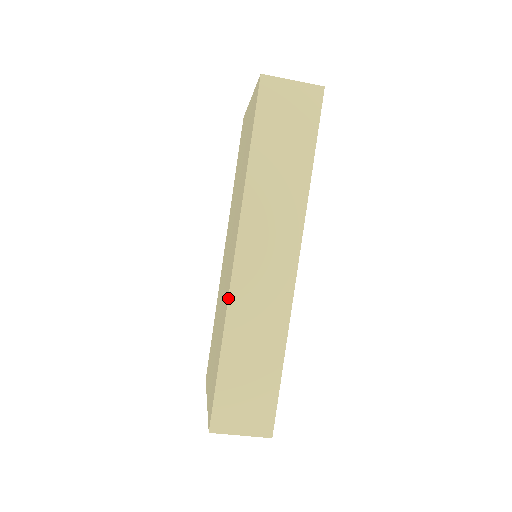
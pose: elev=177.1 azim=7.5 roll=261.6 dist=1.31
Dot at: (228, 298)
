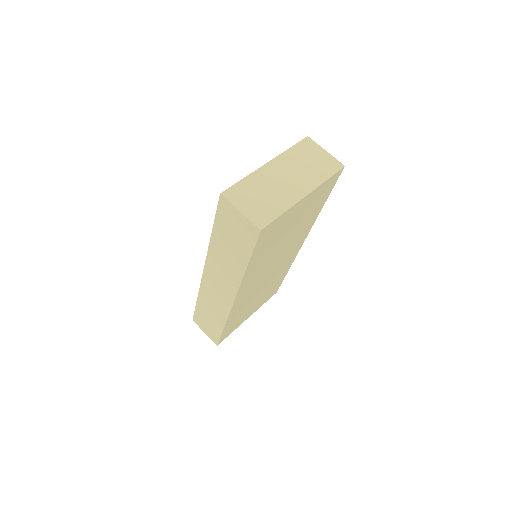
Dot at: (200, 285)
